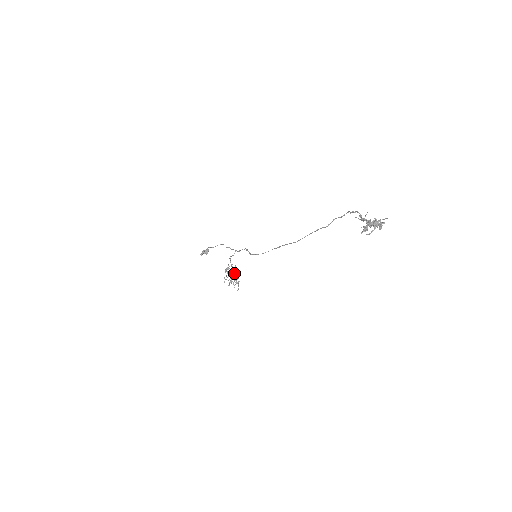
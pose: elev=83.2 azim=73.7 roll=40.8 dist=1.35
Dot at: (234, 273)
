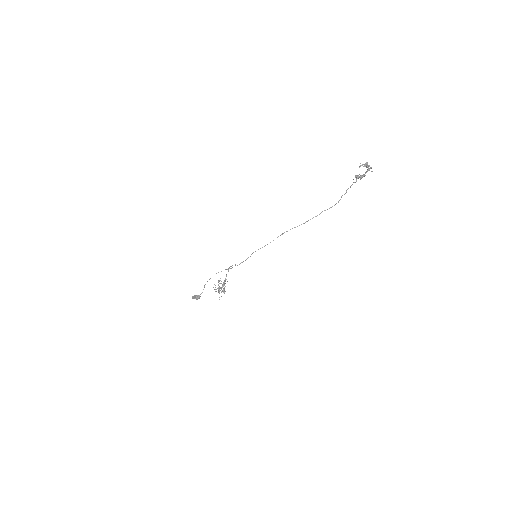
Dot at: occluded
